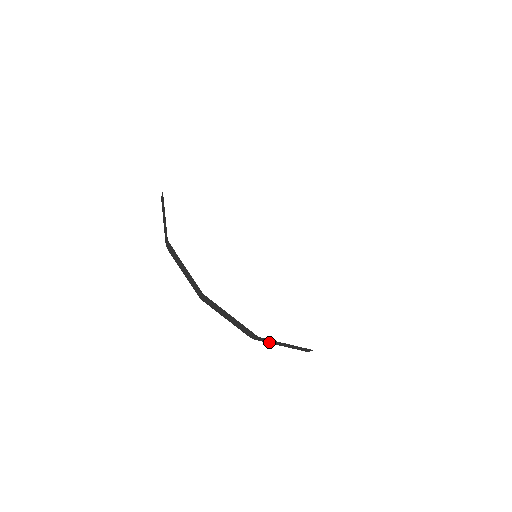
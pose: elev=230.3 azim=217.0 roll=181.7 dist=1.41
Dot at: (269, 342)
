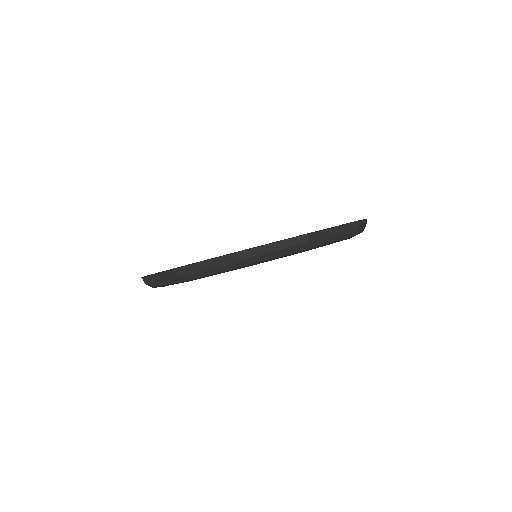
Dot at: (321, 237)
